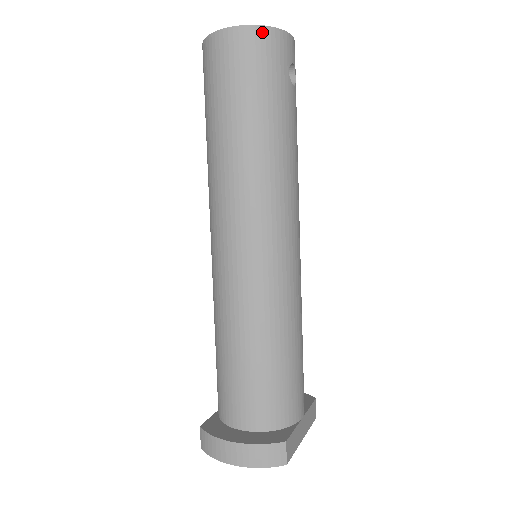
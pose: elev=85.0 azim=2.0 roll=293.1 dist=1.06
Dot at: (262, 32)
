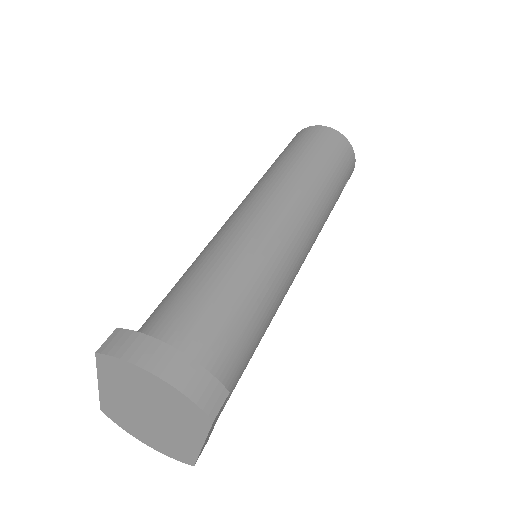
Dot at: (350, 147)
